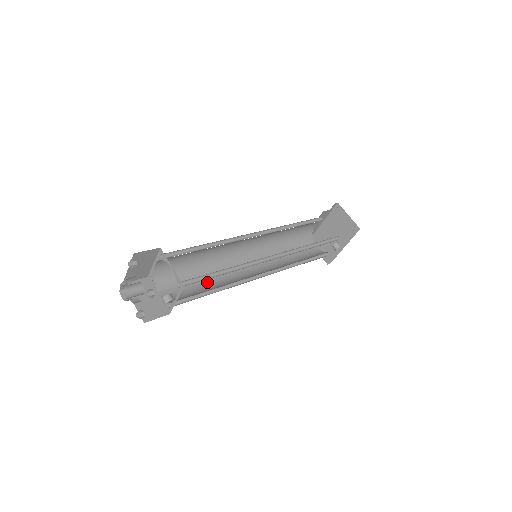
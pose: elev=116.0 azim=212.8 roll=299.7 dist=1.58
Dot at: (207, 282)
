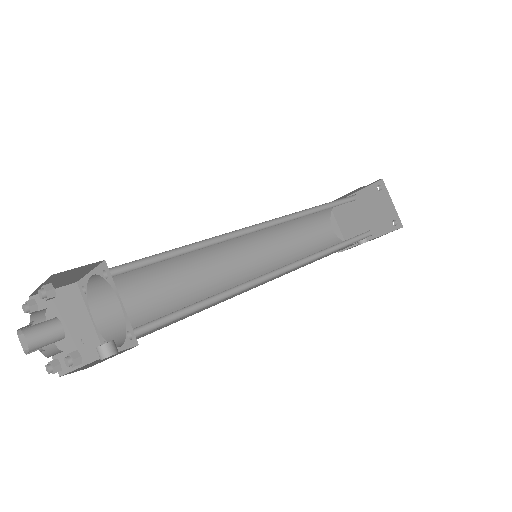
Dot at: (175, 293)
